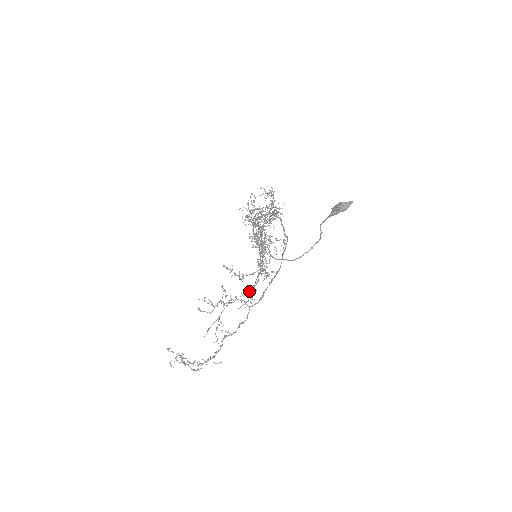
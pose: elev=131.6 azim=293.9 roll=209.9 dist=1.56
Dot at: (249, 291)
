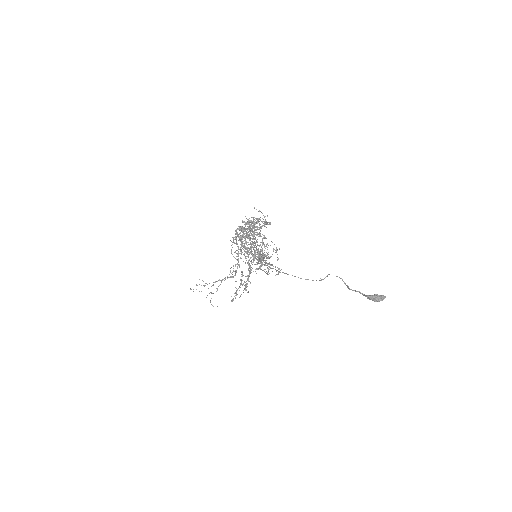
Dot at: occluded
